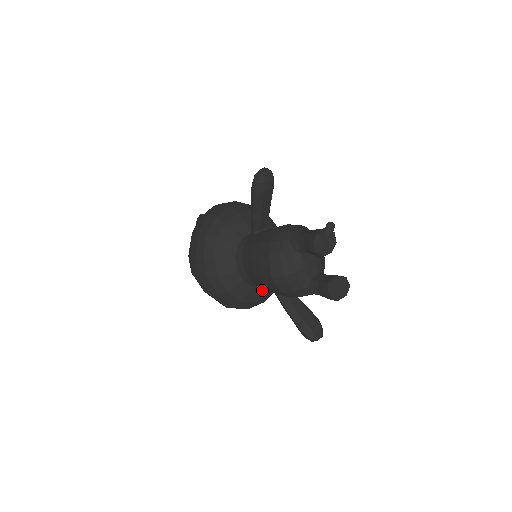
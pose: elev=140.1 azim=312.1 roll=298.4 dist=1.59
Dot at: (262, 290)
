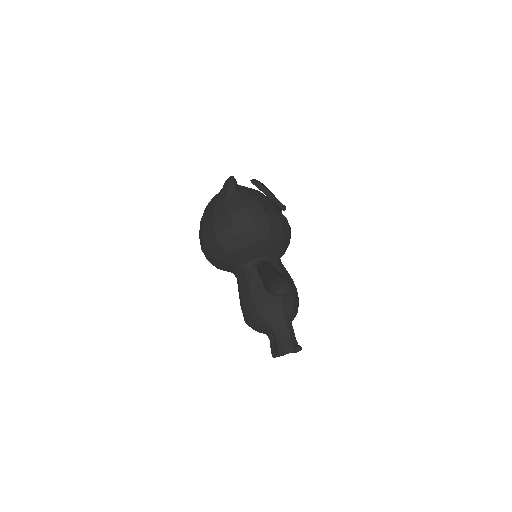
Dot at: occluded
